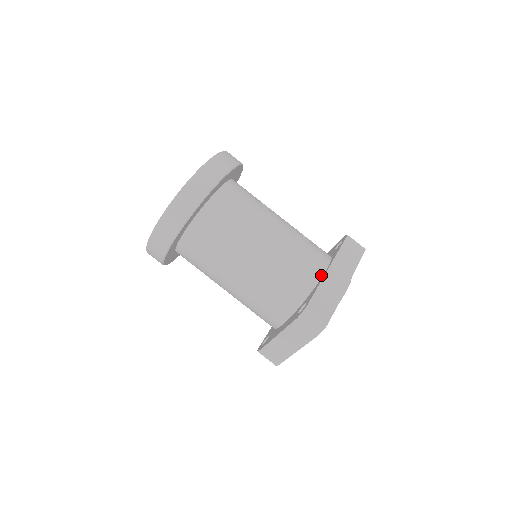
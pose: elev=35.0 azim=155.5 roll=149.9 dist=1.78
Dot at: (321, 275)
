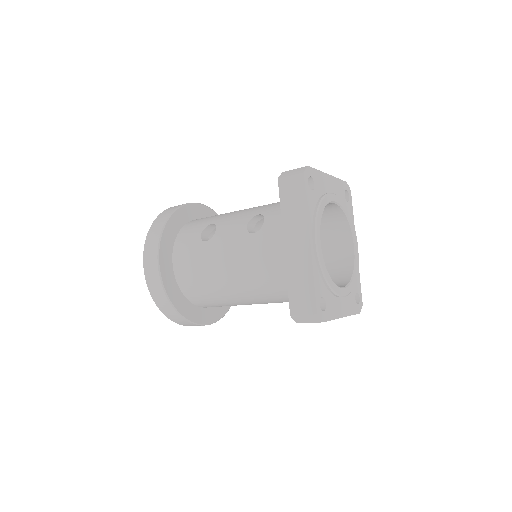
Dot at: (285, 258)
